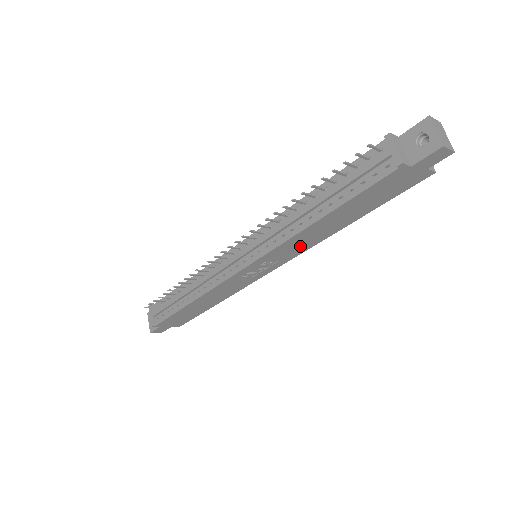
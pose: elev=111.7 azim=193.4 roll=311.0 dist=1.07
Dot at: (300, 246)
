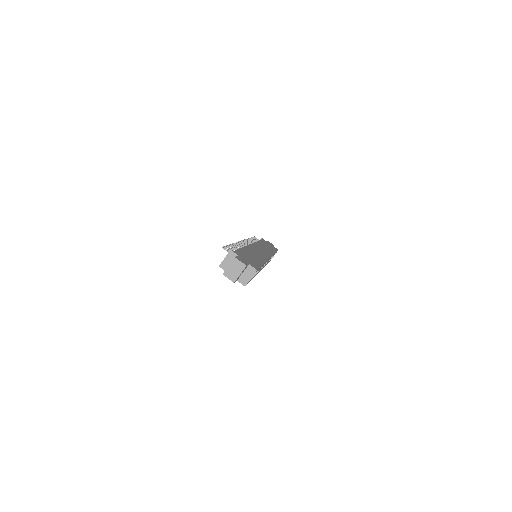
Dot at: occluded
